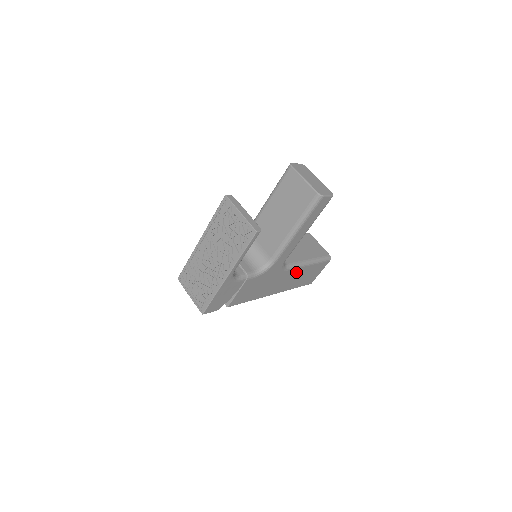
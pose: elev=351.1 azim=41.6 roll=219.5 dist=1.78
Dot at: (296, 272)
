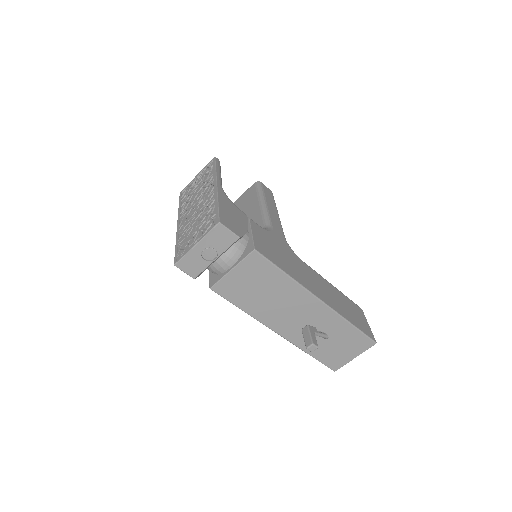
Dot at: (322, 282)
